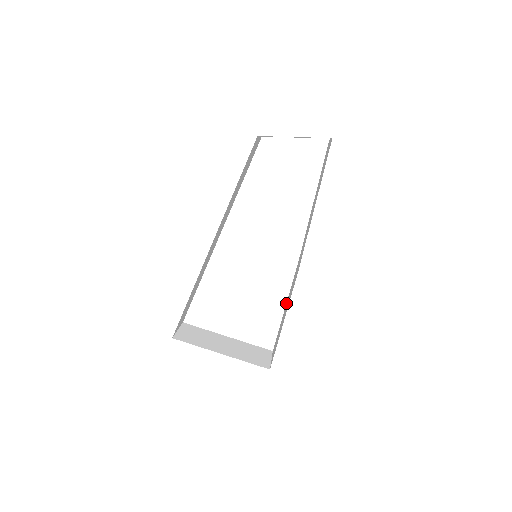
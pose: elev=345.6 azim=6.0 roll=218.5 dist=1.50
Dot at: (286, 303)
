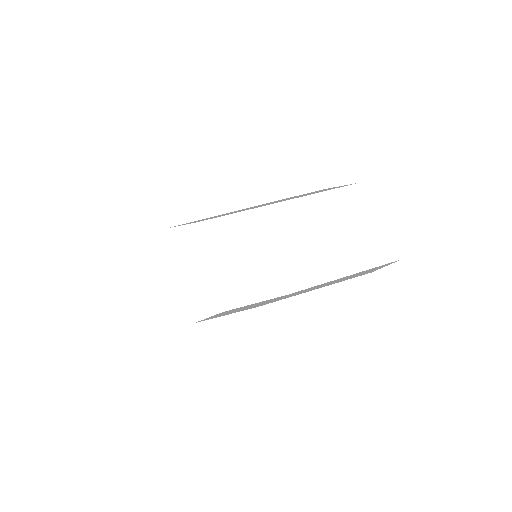
Dot at: occluded
